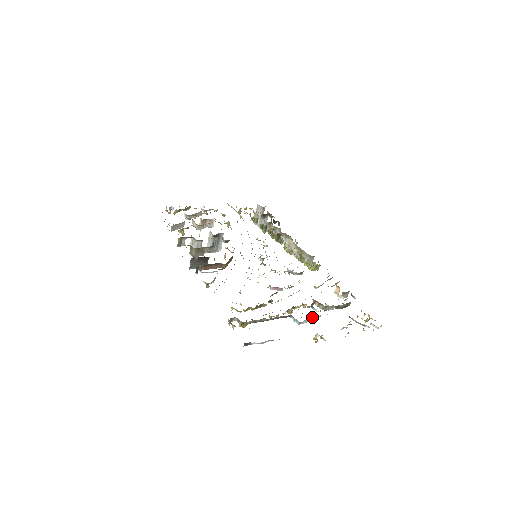
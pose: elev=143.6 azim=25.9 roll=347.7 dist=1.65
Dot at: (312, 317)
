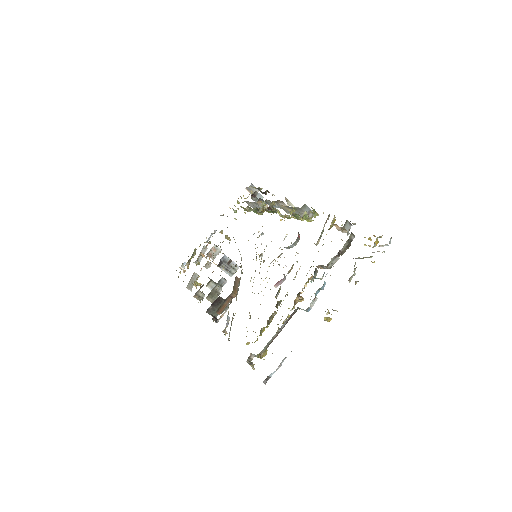
Dot at: (317, 292)
